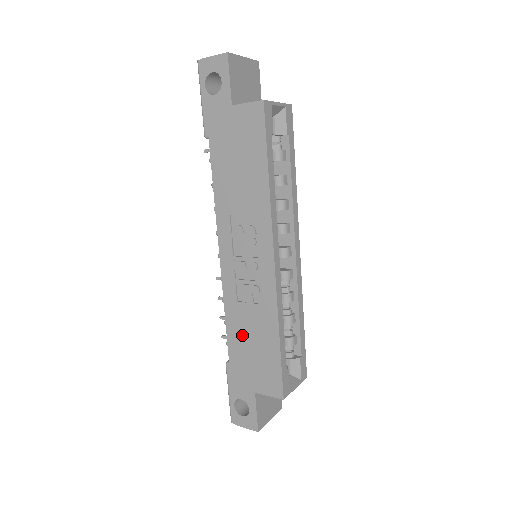
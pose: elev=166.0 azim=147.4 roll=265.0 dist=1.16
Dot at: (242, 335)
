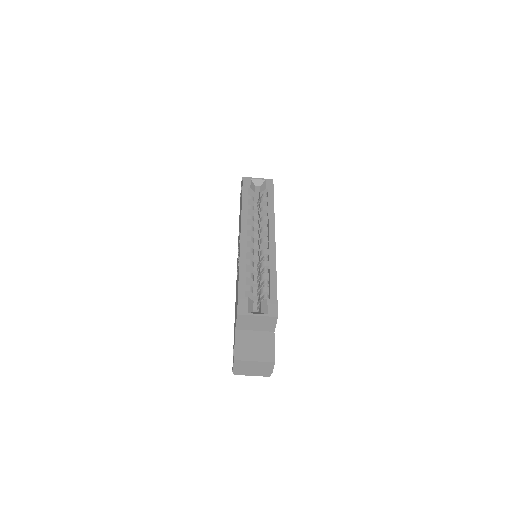
Dot at: occluded
